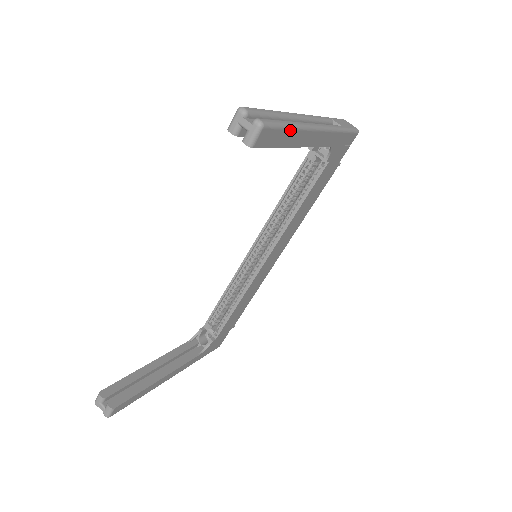
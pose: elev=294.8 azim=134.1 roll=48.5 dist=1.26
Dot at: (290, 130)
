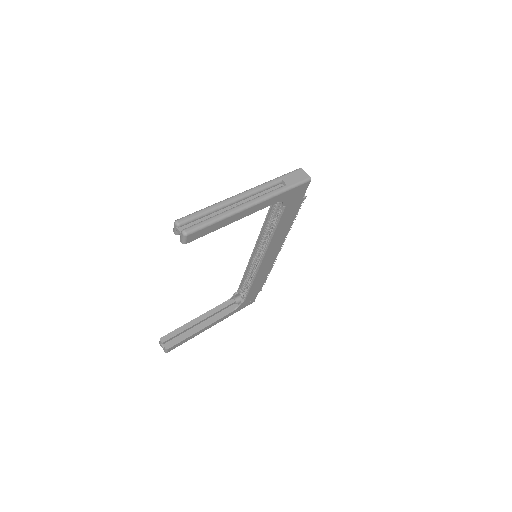
Dot at: (217, 223)
